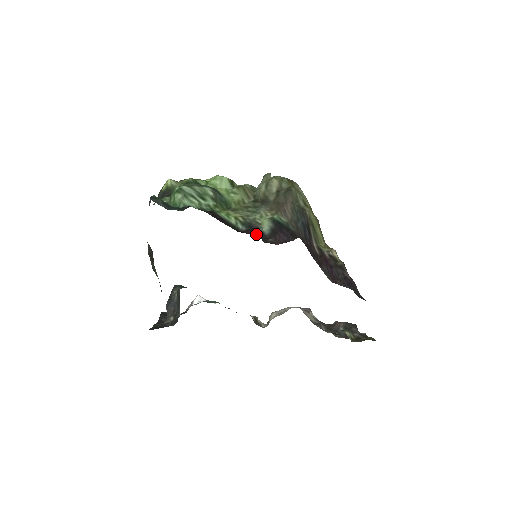
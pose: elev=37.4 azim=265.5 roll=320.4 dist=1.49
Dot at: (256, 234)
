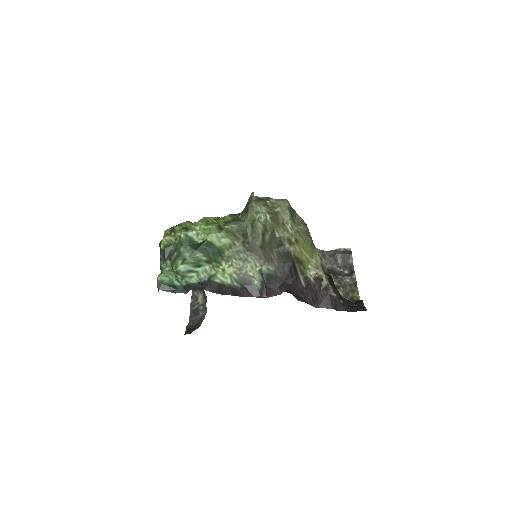
Dot at: (249, 292)
